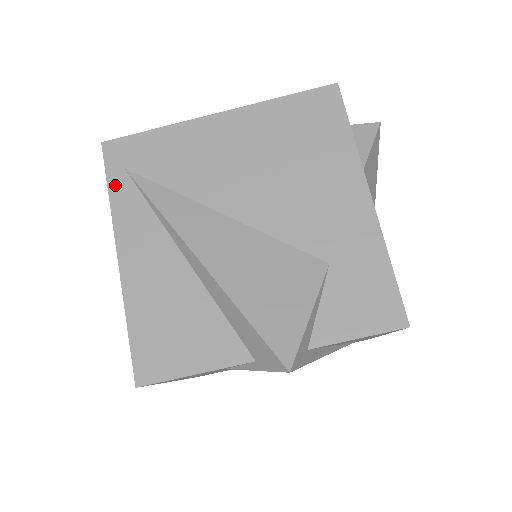
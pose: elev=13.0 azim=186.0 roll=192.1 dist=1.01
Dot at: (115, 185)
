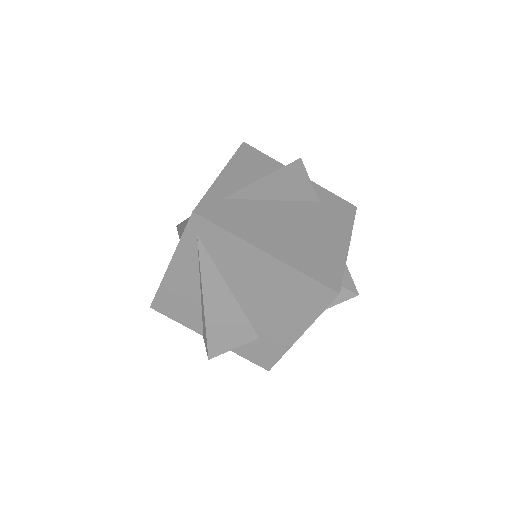
Dot at: (187, 237)
